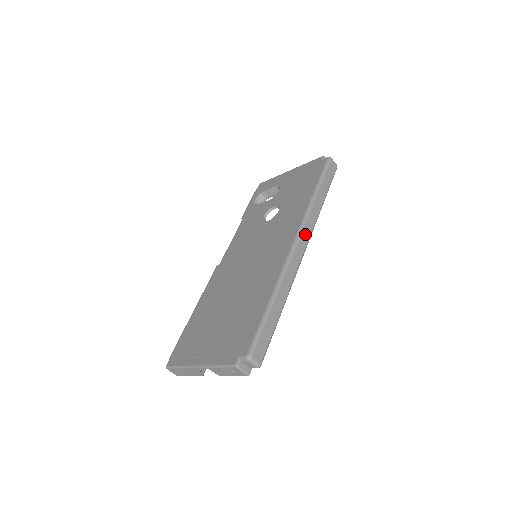
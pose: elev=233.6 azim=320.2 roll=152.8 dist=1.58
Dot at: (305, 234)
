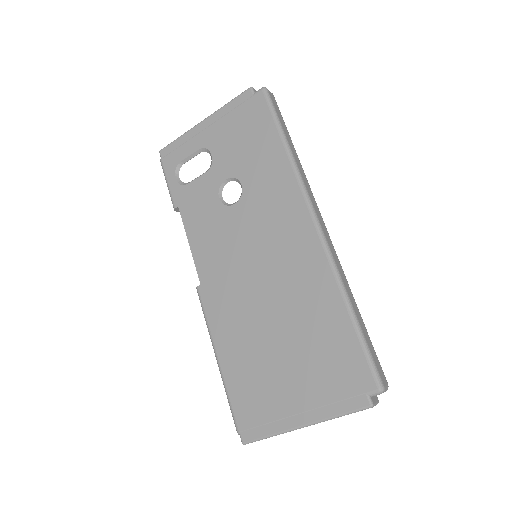
Dot at: (314, 205)
